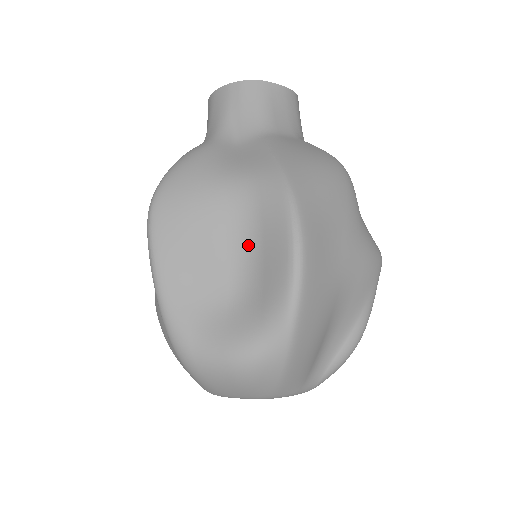
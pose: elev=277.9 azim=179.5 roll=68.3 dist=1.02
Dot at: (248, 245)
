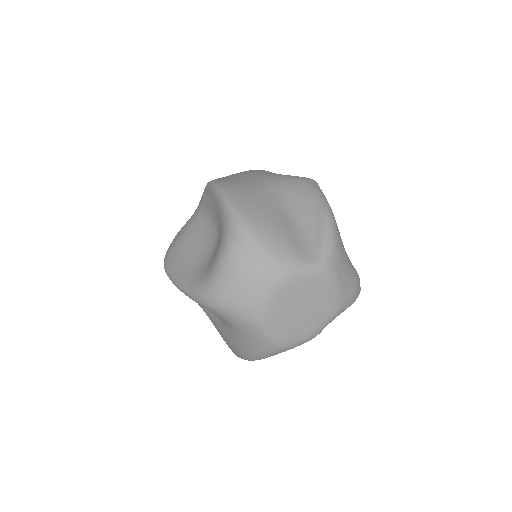
Dot at: (208, 222)
